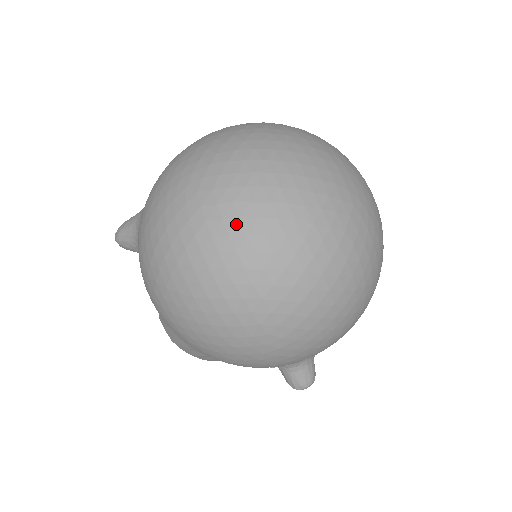
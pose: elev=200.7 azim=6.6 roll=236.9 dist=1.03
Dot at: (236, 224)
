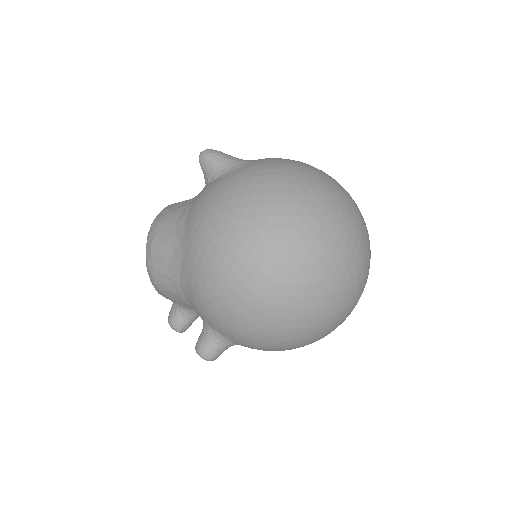
Dot at: (323, 235)
